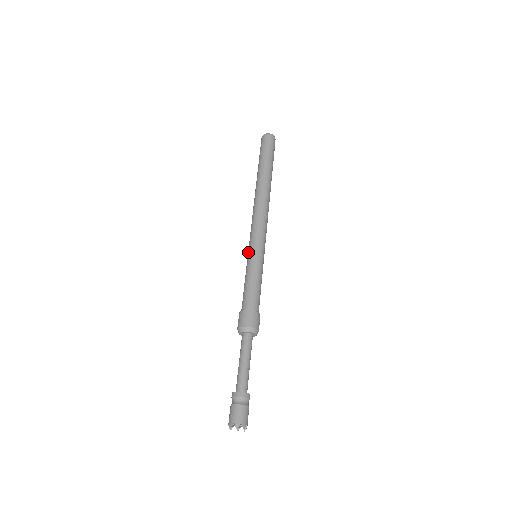
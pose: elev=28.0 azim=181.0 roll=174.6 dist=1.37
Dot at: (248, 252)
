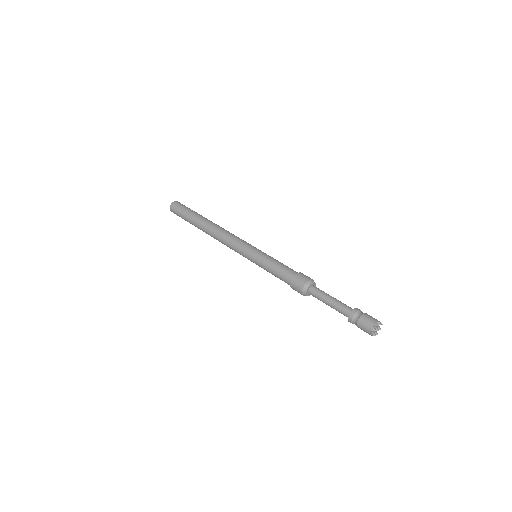
Dot at: (251, 252)
